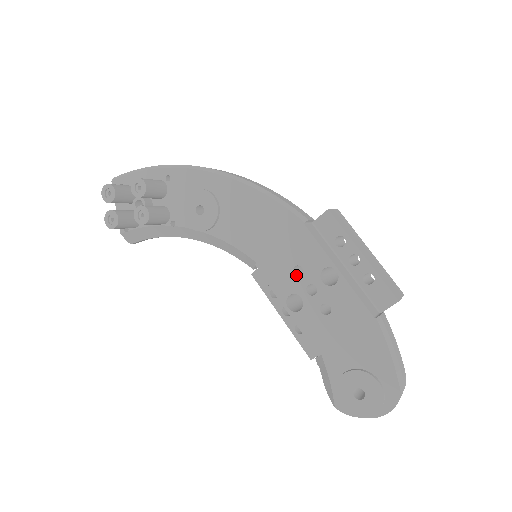
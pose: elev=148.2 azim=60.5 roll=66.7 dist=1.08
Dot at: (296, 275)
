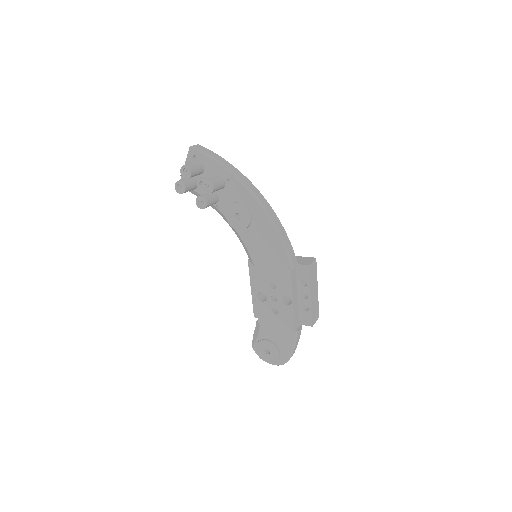
Dot at: (271, 286)
